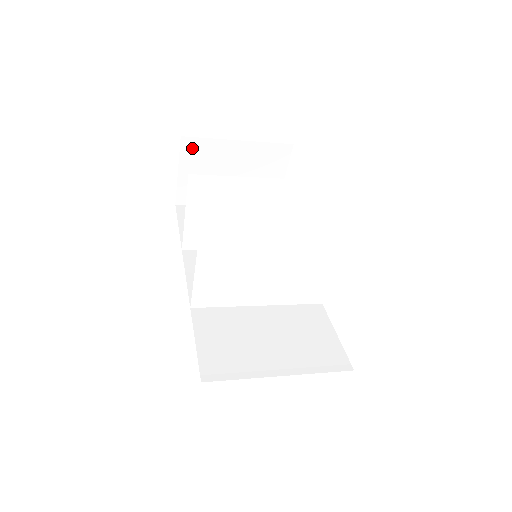
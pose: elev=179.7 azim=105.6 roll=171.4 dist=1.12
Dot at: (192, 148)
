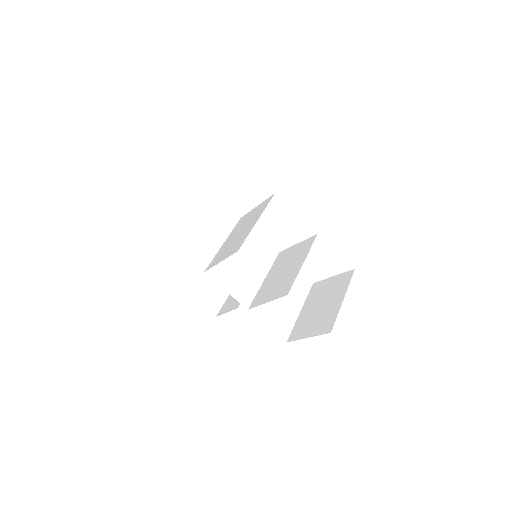
Dot at: occluded
